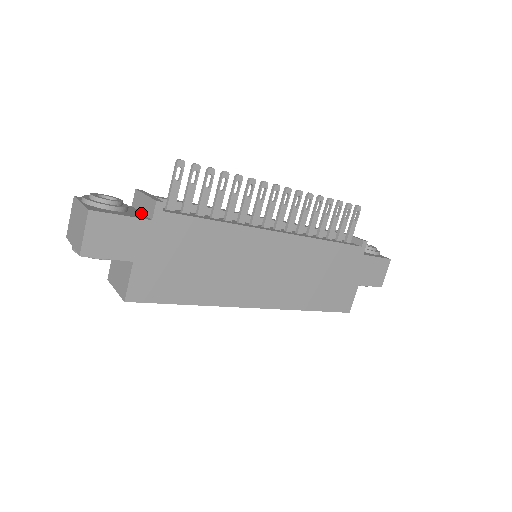
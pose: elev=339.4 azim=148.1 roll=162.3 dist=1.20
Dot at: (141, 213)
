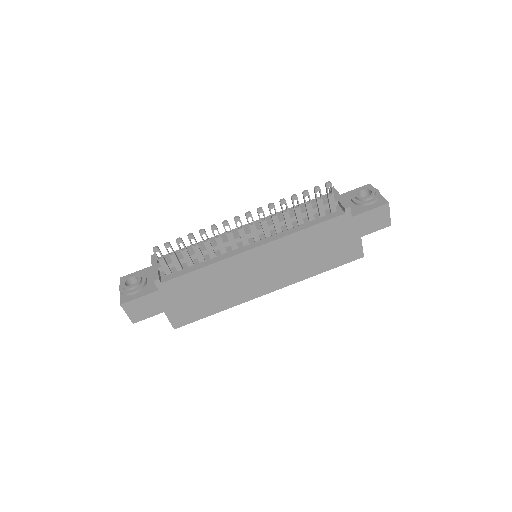
Dot at: occluded
